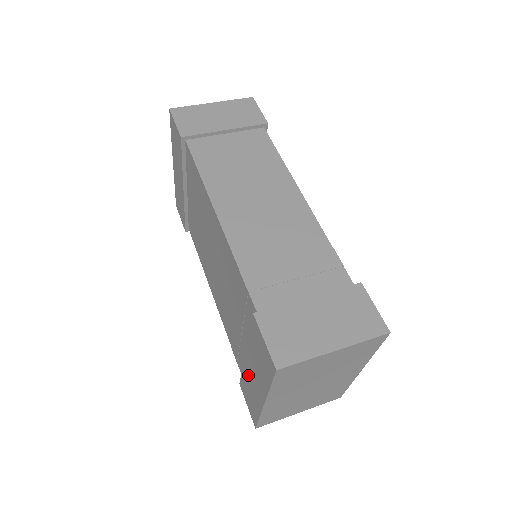
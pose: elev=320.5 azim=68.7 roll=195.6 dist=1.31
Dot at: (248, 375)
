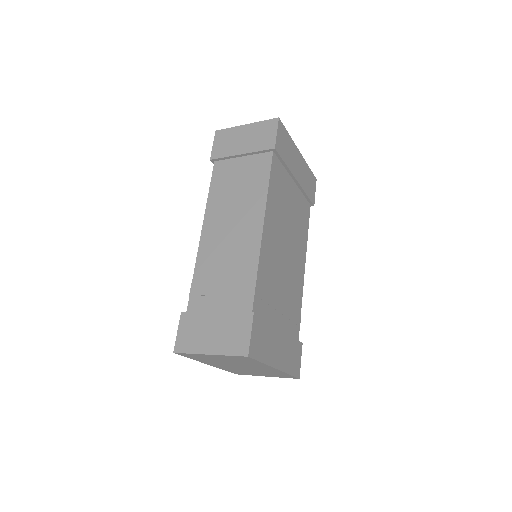
Dot at: occluded
